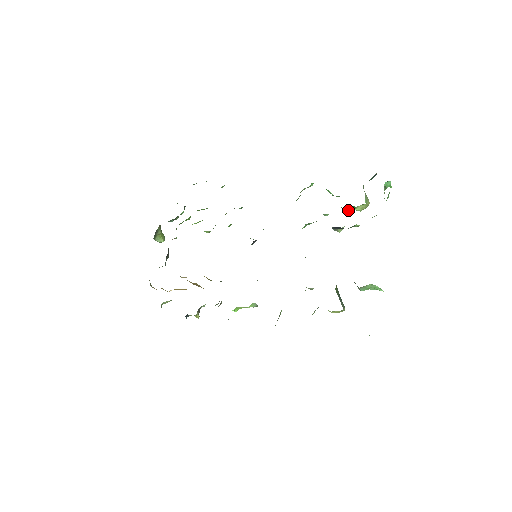
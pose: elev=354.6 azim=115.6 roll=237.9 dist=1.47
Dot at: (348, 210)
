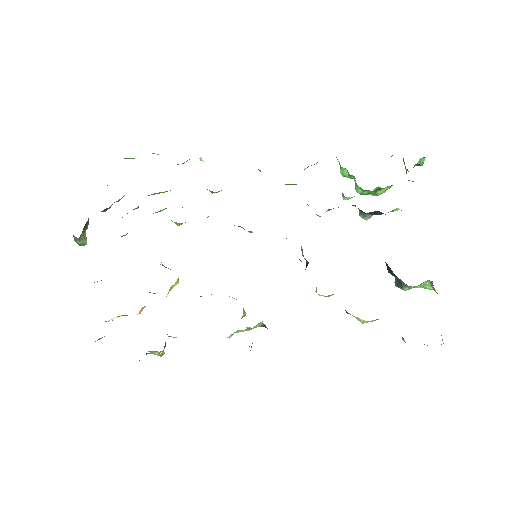
Dot at: (367, 194)
